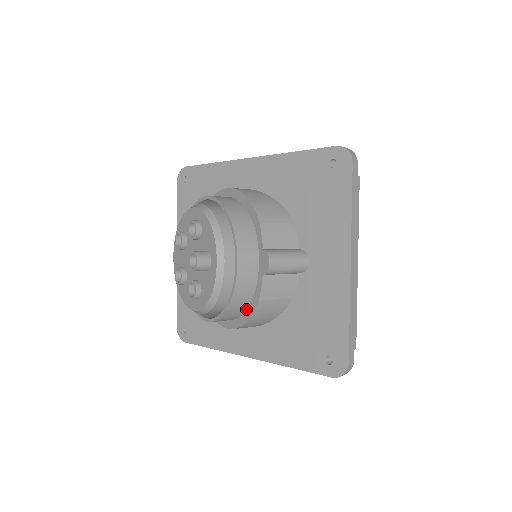
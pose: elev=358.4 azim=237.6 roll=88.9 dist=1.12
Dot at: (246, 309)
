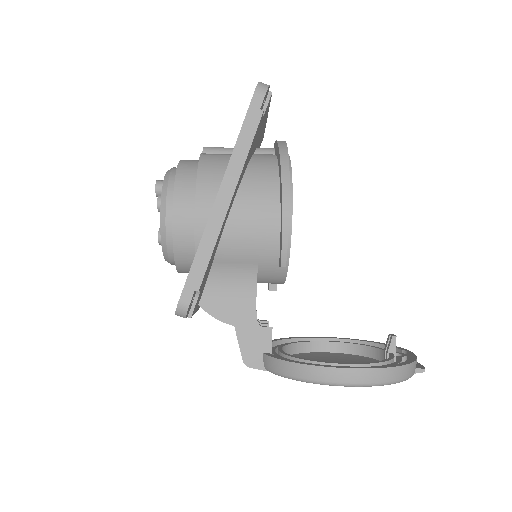
Dot at: occluded
